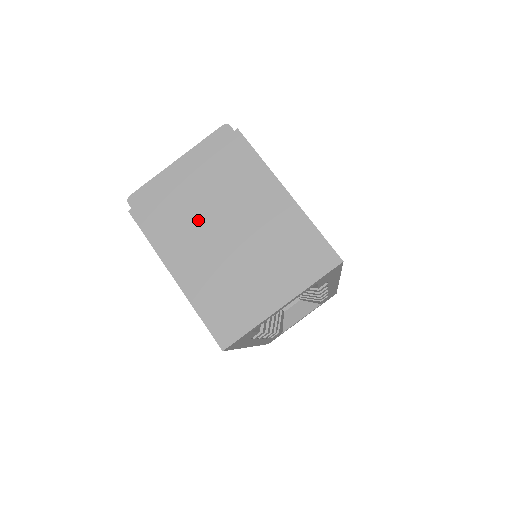
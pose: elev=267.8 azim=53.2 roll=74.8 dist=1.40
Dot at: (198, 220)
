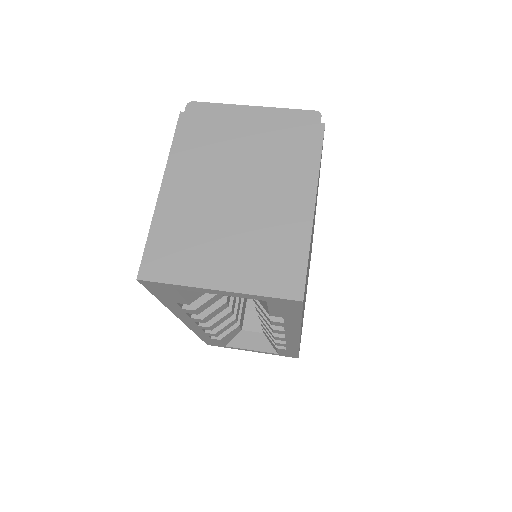
Dot at: (223, 164)
